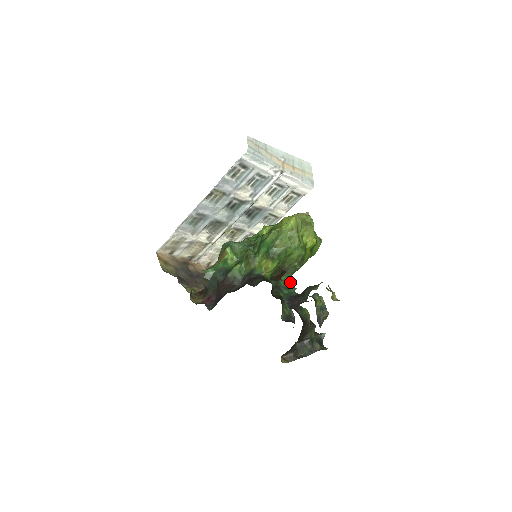
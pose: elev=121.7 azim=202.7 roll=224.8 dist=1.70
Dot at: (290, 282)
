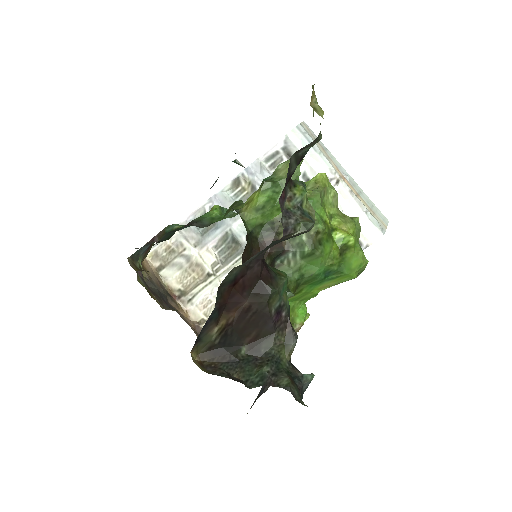
Dot at: (288, 287)
